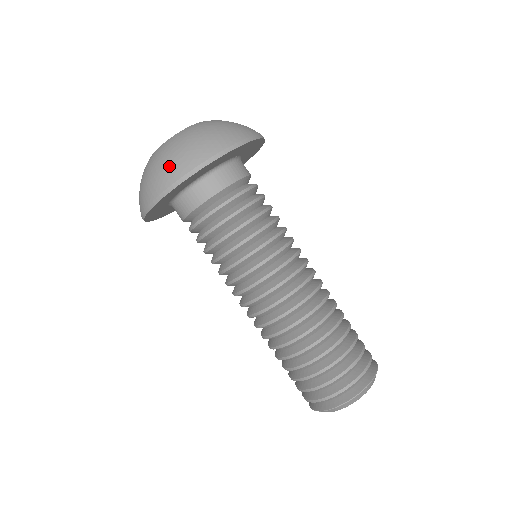
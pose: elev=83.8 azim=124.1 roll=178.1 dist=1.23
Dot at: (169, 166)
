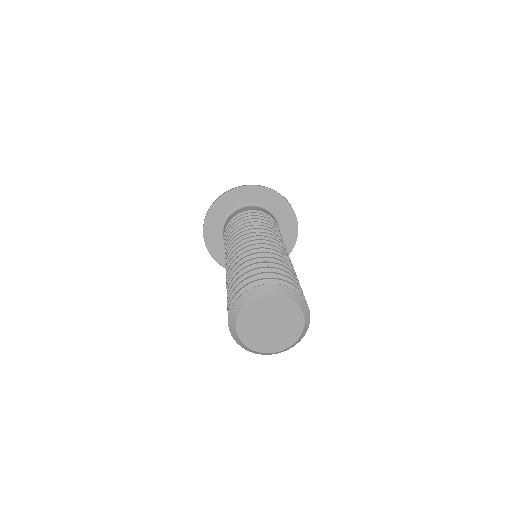
Dot at: occluded
